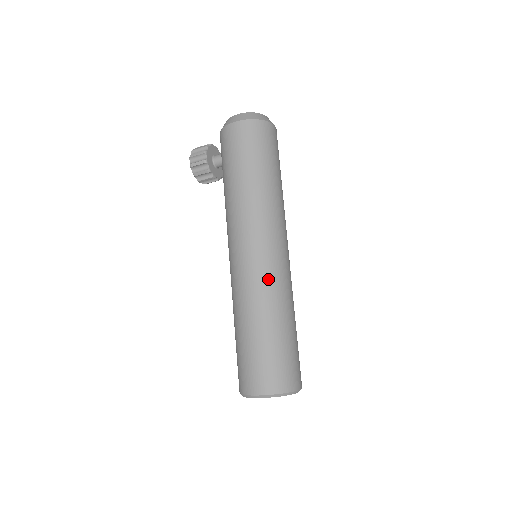
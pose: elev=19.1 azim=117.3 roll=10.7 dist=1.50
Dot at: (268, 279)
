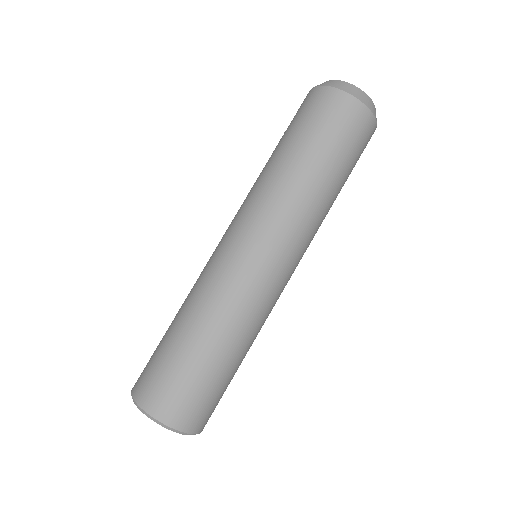
Dot at: (217, 275)
